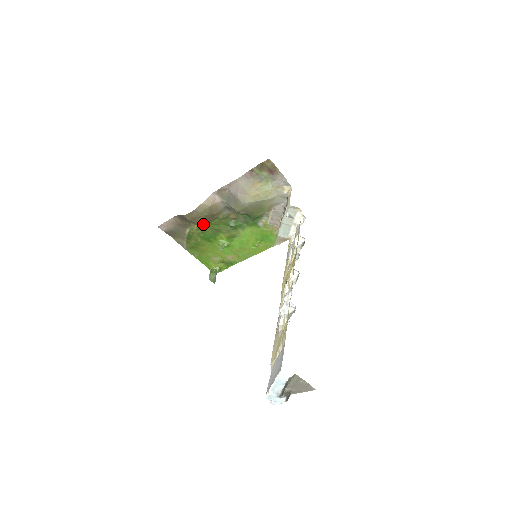
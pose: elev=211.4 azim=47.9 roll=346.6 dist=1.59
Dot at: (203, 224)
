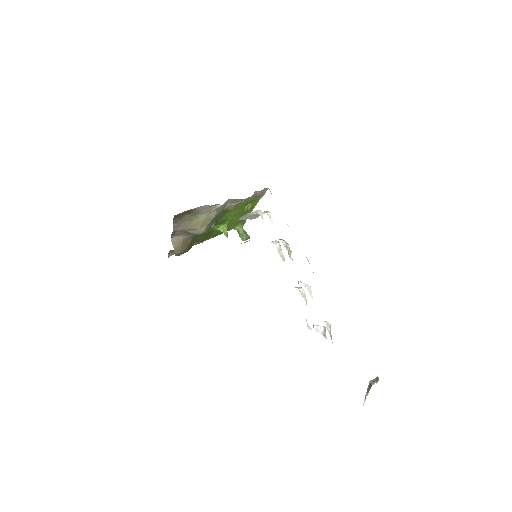
Dot at: occluded
